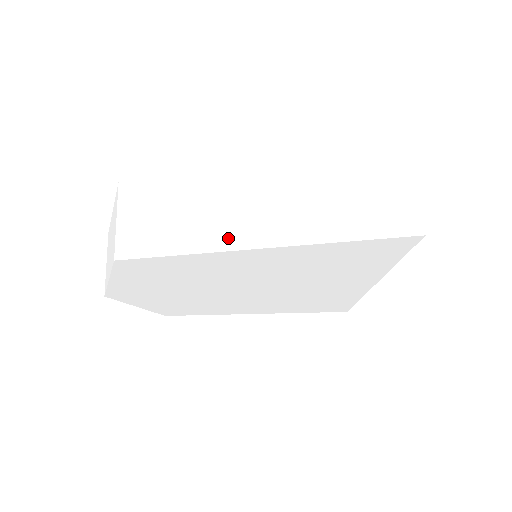
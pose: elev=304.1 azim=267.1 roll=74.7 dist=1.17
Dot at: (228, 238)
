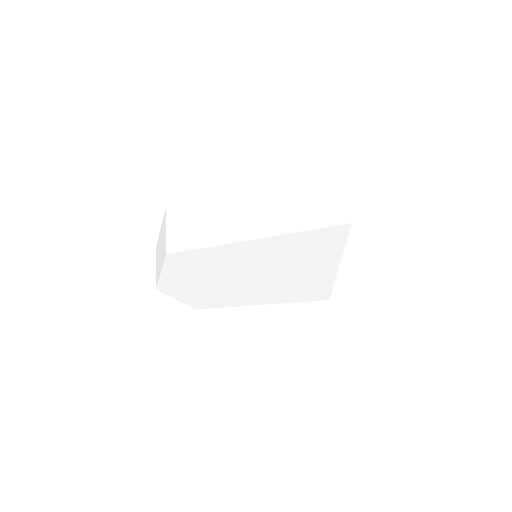
Dot at: (234, 235)
